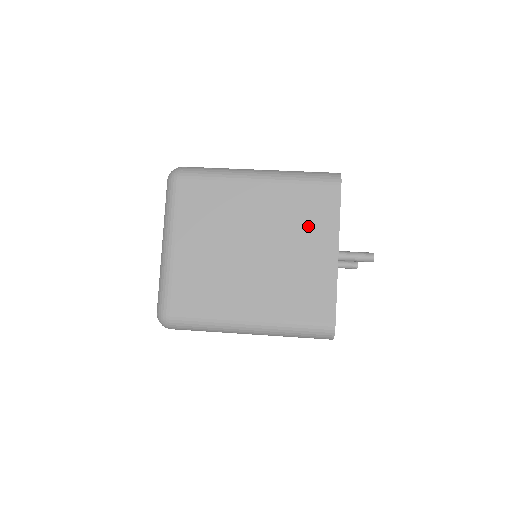
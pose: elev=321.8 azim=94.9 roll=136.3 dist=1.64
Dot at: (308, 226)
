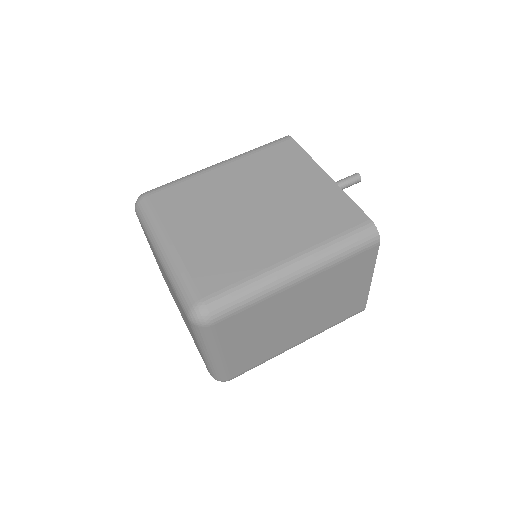
Dot at: (287, 171)
